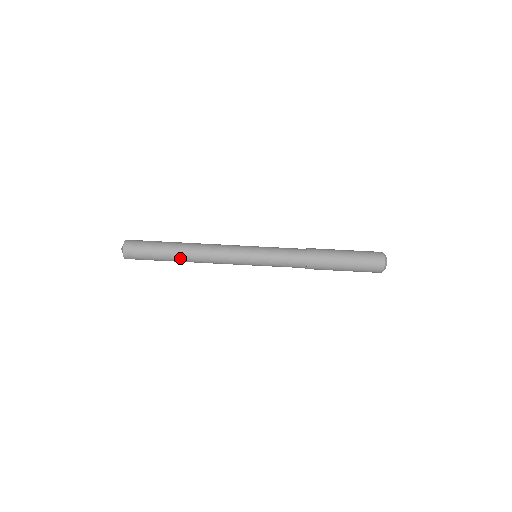
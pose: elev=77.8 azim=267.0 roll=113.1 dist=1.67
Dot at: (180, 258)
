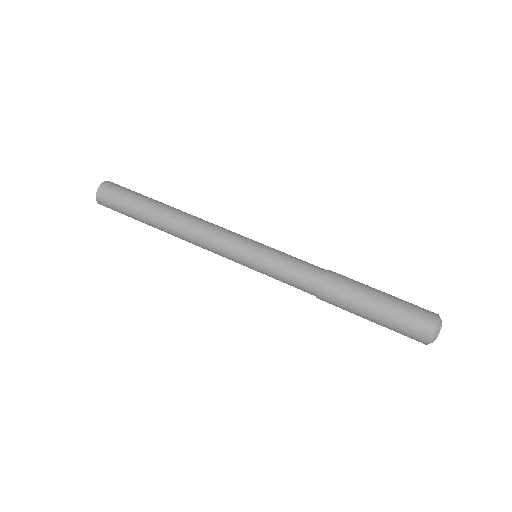
Dot at: (160, 217)
